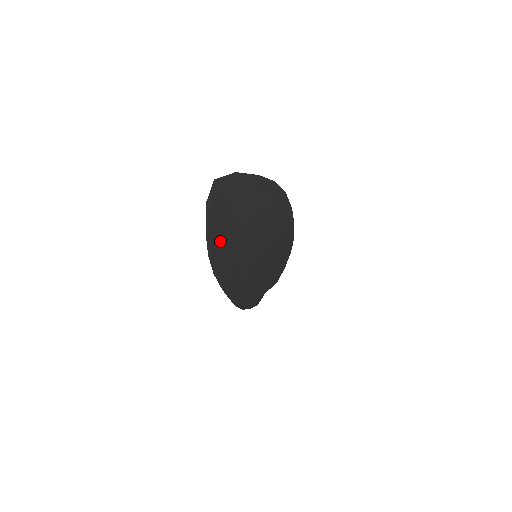
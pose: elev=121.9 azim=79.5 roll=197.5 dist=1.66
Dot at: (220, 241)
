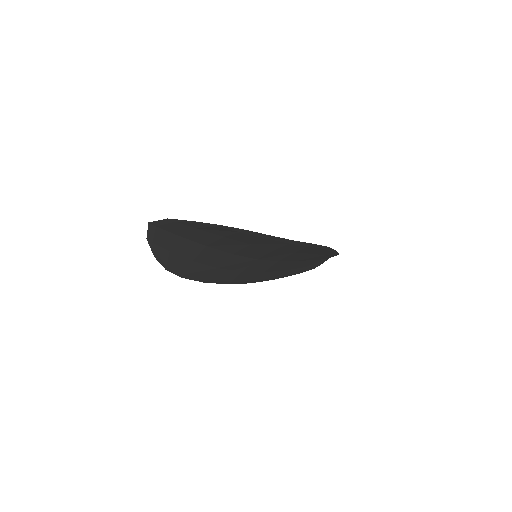
Dot at: (180, 259)
